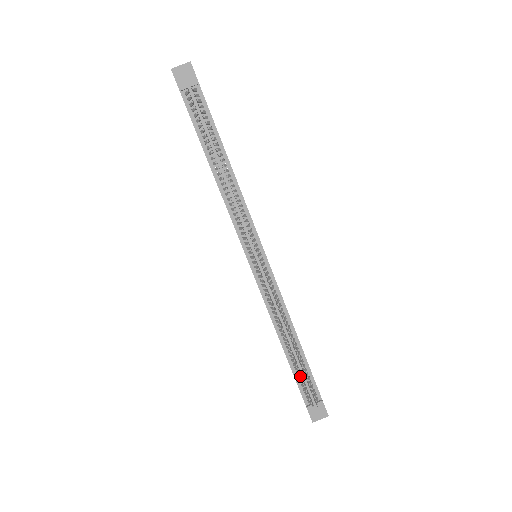
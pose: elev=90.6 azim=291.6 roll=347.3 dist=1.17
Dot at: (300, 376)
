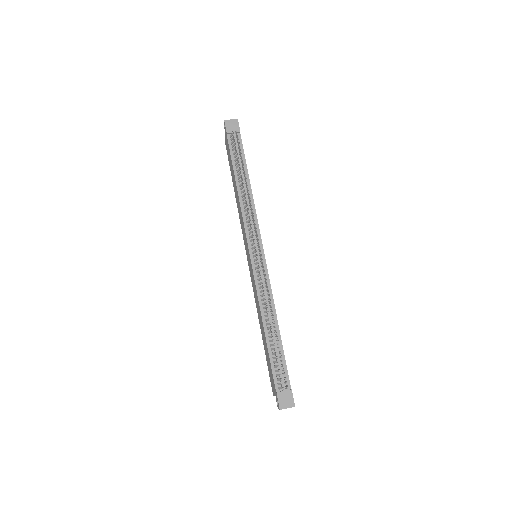
Dot at: (275, 360)
